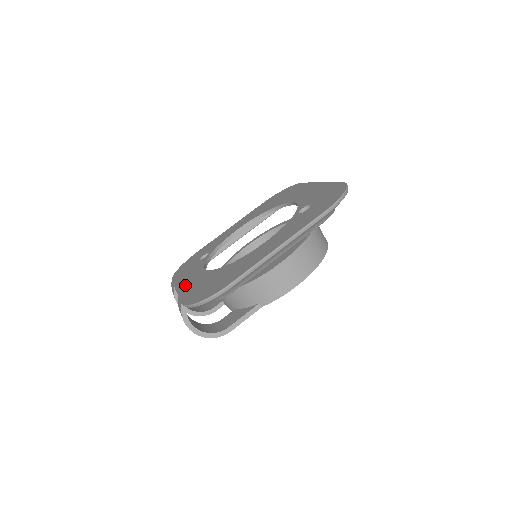
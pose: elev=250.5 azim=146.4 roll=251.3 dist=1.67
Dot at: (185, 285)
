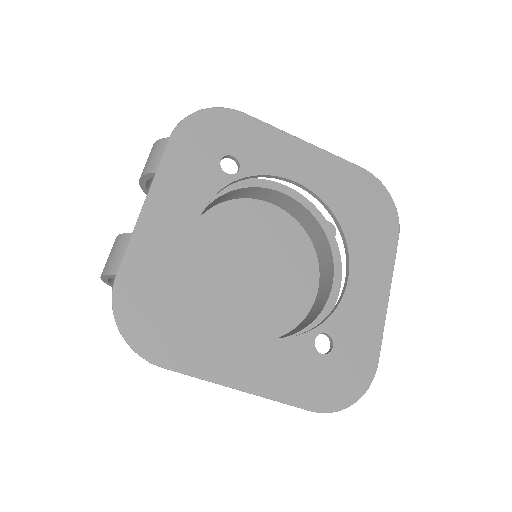
Dot at: (157, 218)
